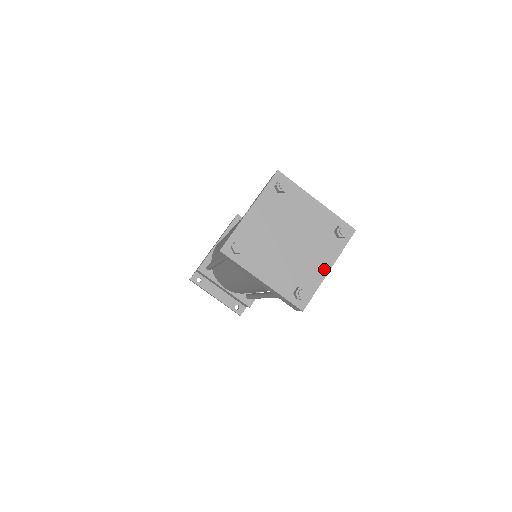
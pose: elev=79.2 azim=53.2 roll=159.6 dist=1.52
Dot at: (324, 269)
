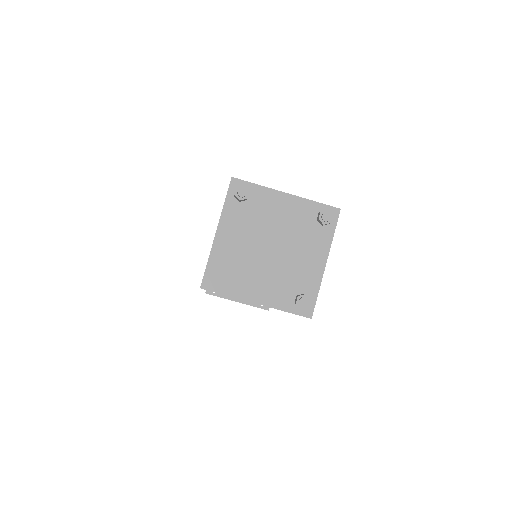
Dot at: (319, 265)
